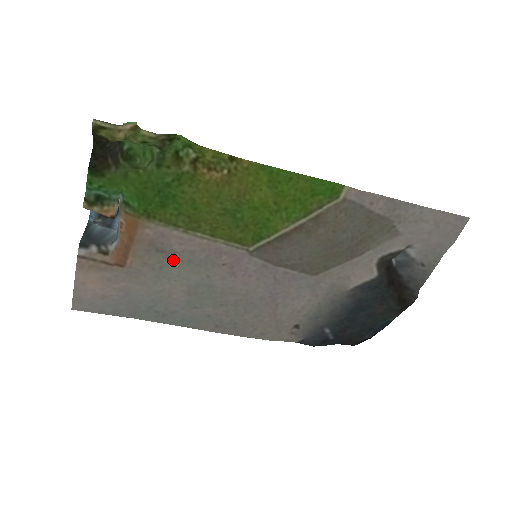
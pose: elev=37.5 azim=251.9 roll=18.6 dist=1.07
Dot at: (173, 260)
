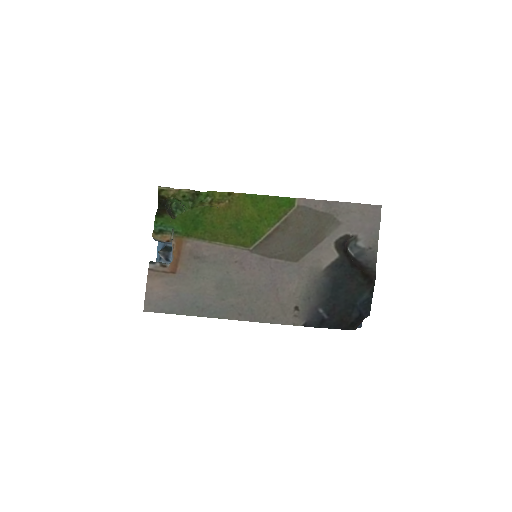
Dot at: (204, 263)
